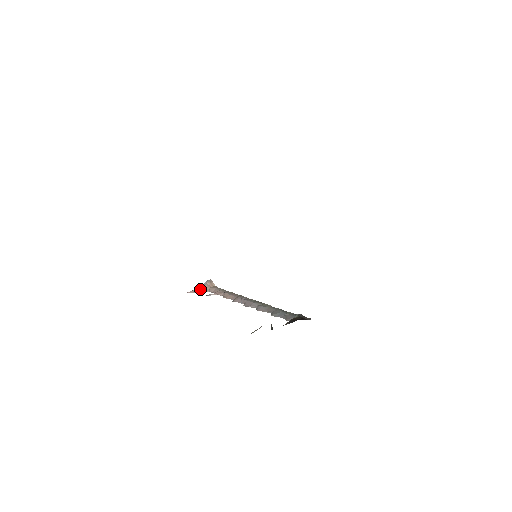
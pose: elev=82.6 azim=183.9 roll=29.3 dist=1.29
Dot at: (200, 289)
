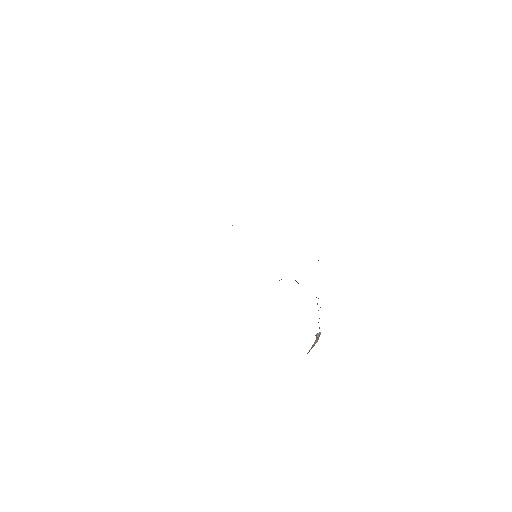
Dot at: (314, 344)
